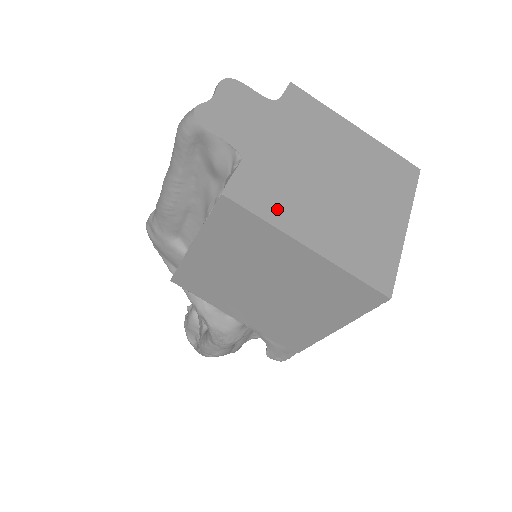
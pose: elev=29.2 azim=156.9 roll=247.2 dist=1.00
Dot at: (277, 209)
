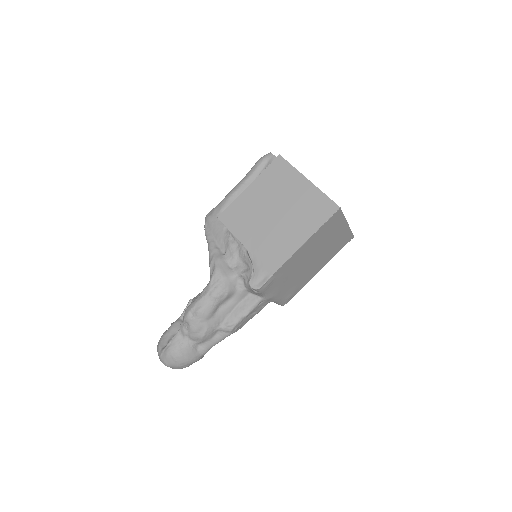
Dot at: occluded
